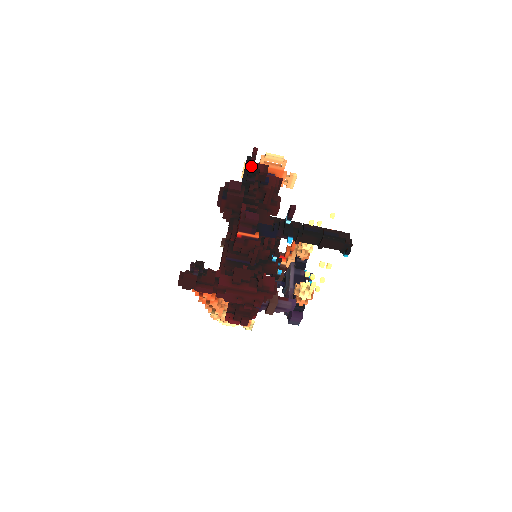
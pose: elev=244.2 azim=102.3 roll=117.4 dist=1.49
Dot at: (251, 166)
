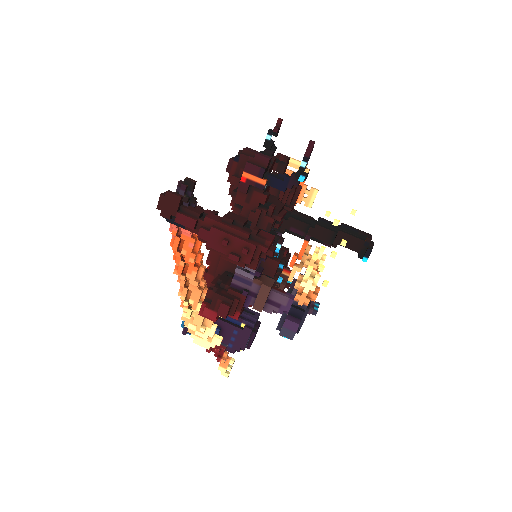
Dot at: (272, 140)
